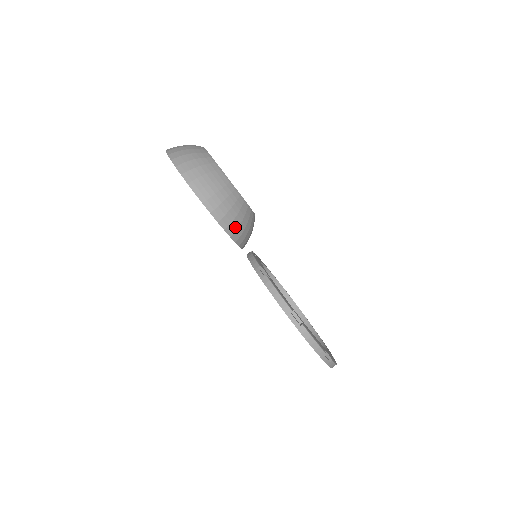
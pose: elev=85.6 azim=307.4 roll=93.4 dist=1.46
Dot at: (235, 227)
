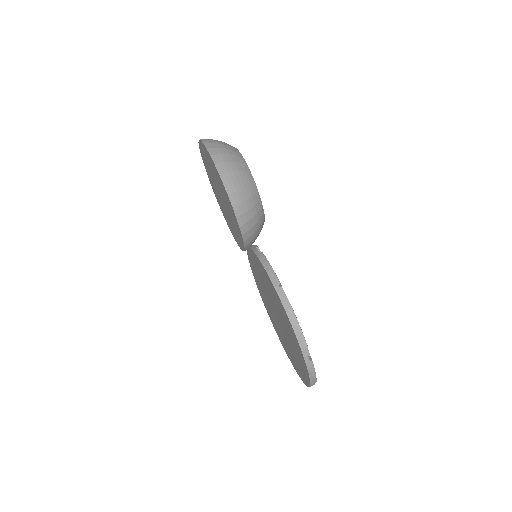
Dot at: (243, 209)
